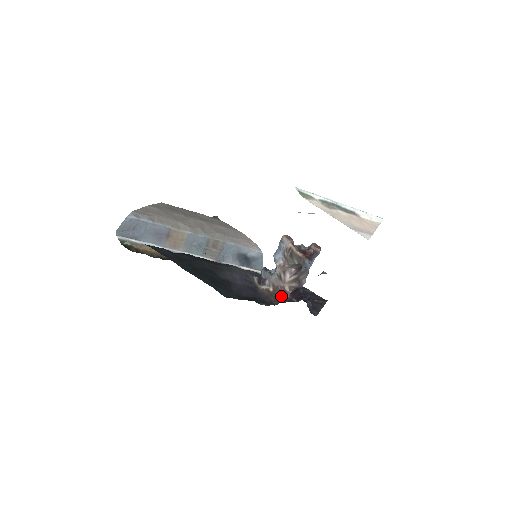
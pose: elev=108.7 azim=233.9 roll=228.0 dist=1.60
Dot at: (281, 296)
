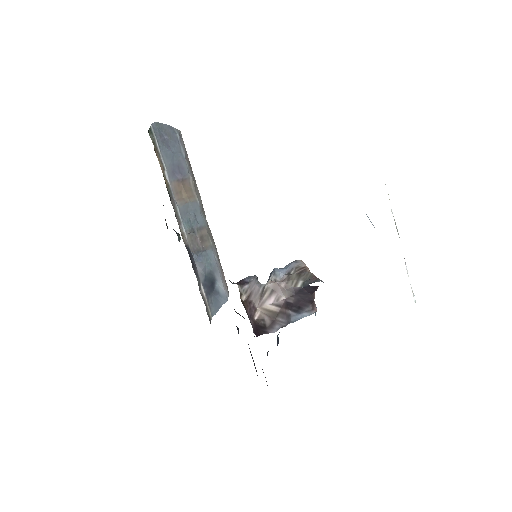
Dot at: (248, 313)
